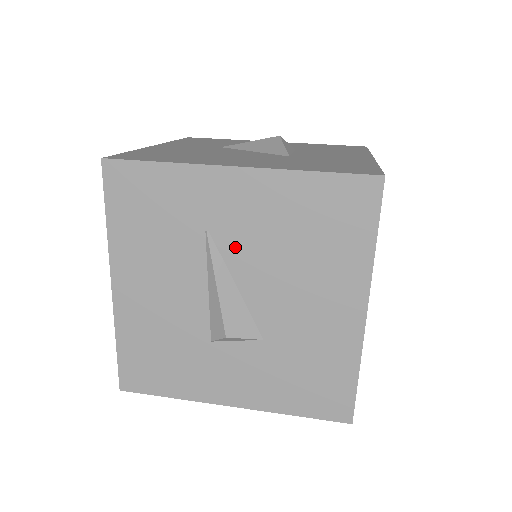
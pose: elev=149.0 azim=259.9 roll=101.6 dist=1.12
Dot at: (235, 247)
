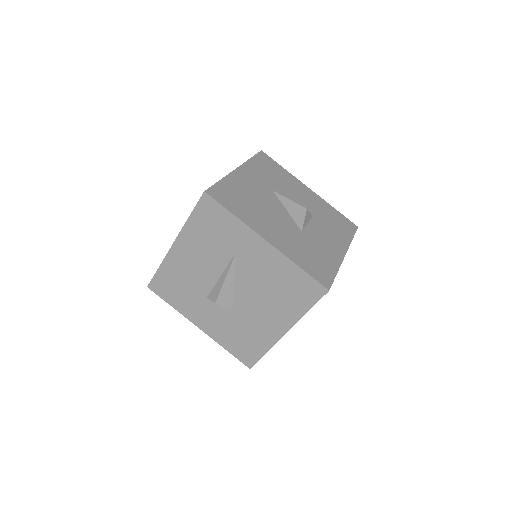
Dot at: (244, 270)
